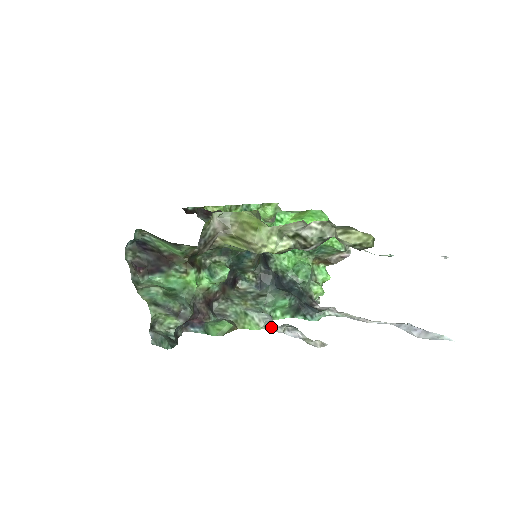
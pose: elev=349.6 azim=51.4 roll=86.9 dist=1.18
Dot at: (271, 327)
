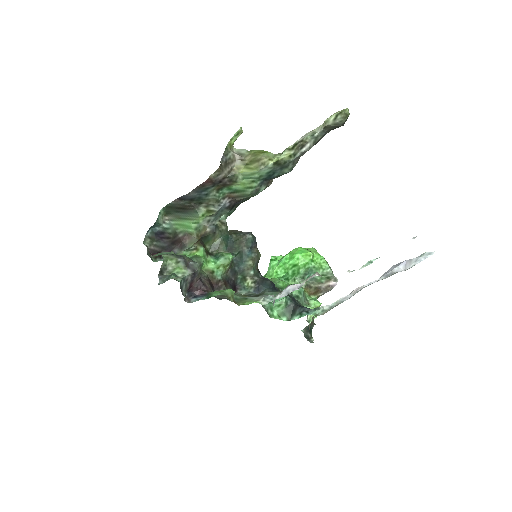
Dot at: (270, 297)
